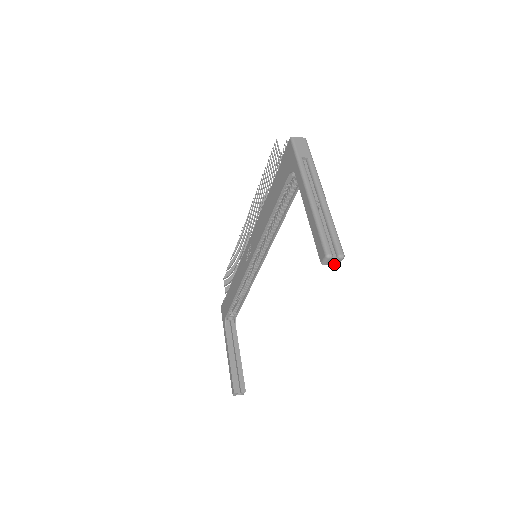
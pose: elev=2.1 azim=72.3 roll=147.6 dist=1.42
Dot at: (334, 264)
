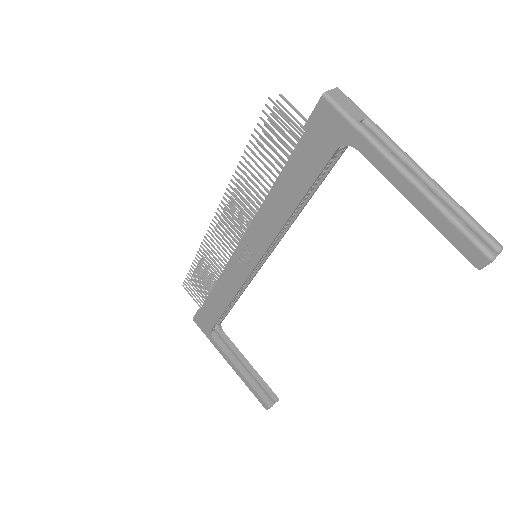
Dot at: occluded
